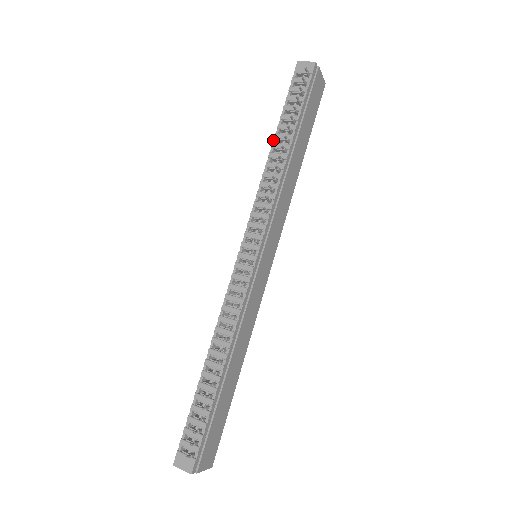
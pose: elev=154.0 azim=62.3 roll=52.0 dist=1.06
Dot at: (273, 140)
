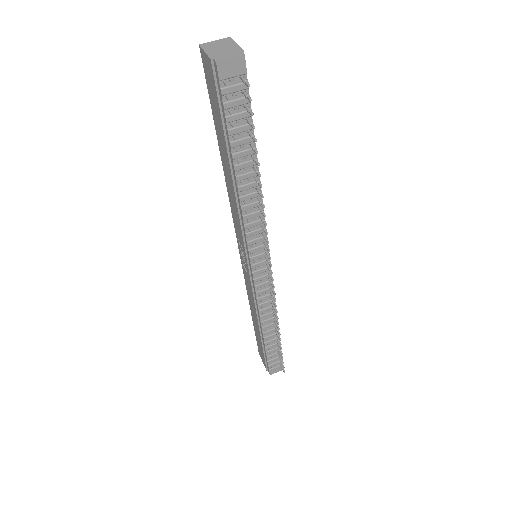
Dot at: (234, 174)
